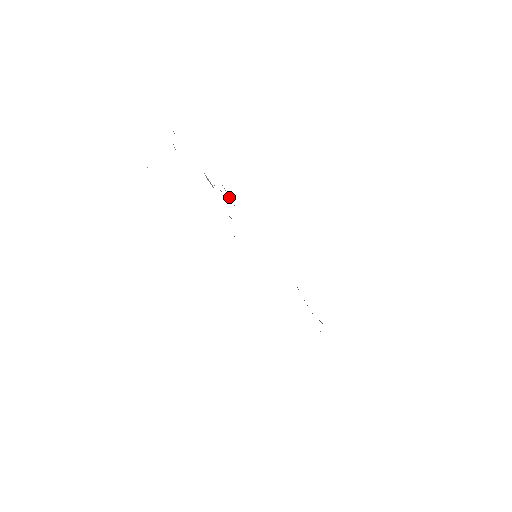
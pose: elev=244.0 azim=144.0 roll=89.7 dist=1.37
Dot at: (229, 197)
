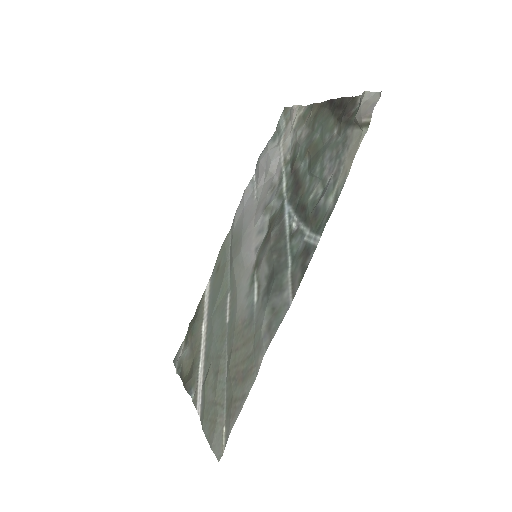
Dot at: (246, 193)
